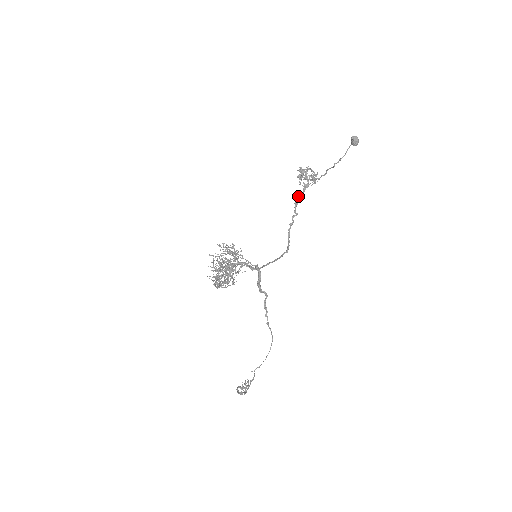
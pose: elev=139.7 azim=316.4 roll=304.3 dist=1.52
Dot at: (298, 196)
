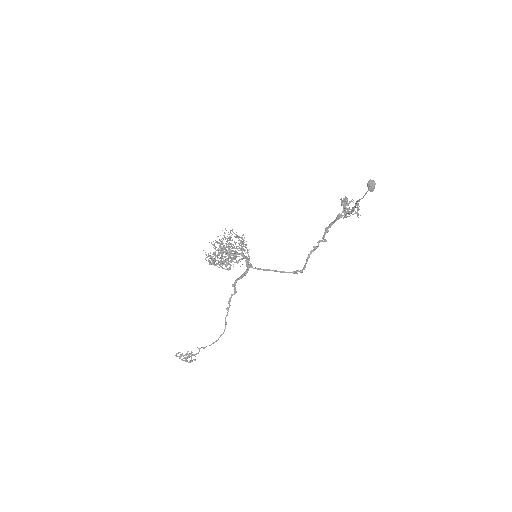
Dot at: (330, 223)
